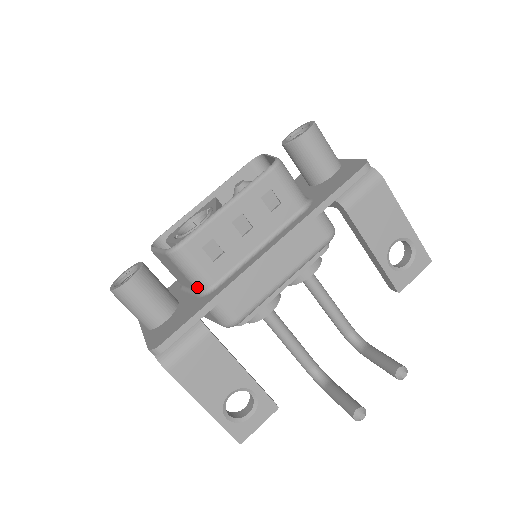
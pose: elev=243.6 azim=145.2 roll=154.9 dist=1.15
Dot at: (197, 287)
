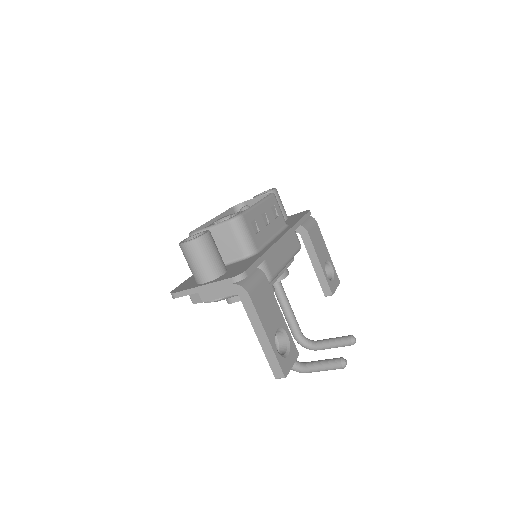
Dot at: (245, 251)
